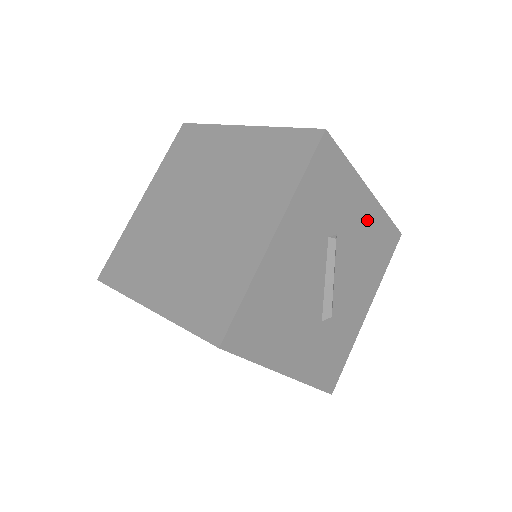
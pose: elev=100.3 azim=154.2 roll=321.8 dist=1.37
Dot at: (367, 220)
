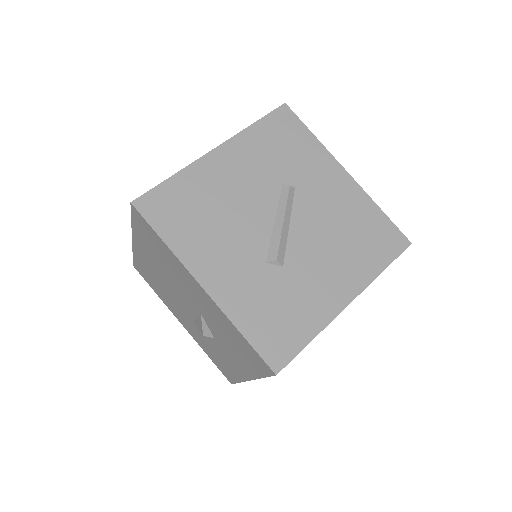
Dot at: (344, 198)
